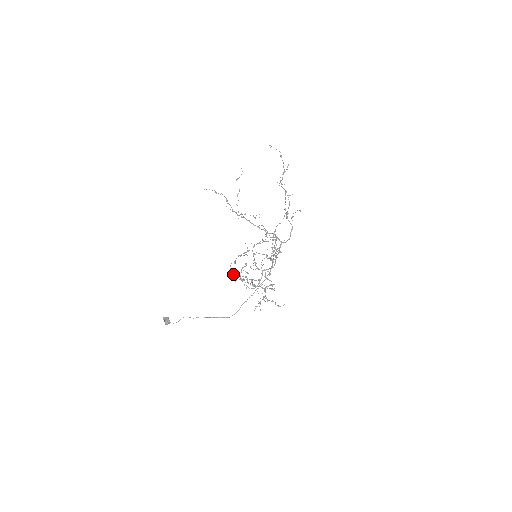
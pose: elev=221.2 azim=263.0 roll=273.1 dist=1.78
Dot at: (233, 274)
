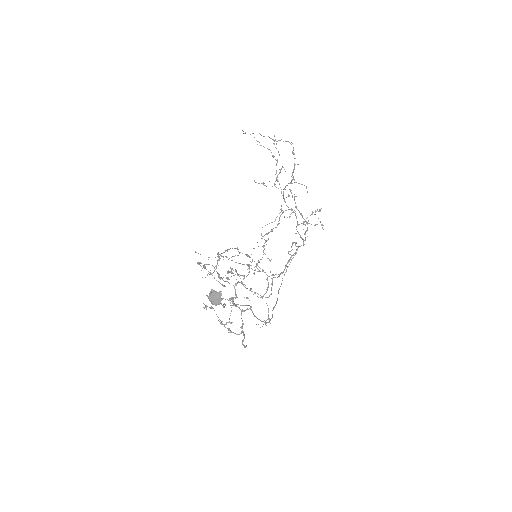
Dot at: (219, 277)
